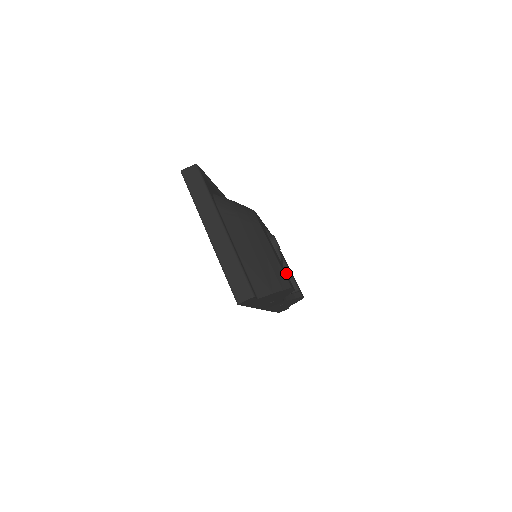
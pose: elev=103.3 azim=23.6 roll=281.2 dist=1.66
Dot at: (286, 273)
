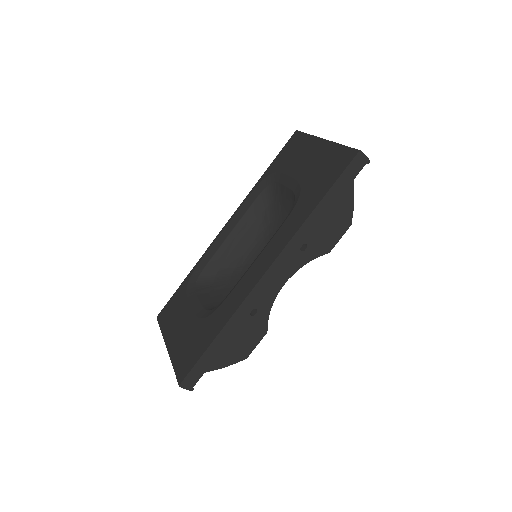
Dot at: occluded
